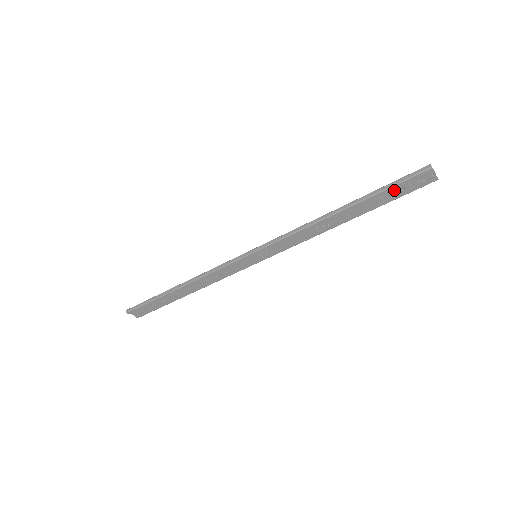
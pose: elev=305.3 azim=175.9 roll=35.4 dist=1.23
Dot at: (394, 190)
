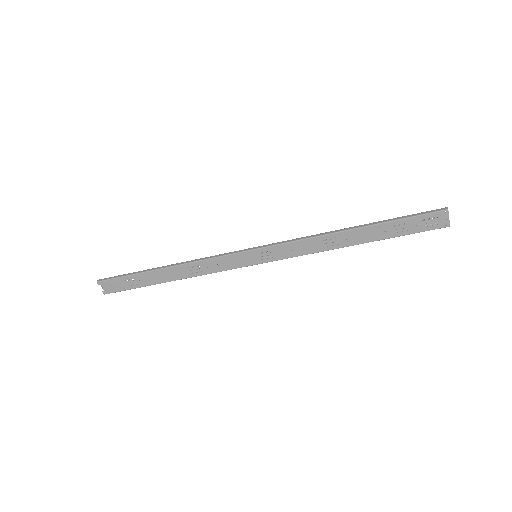
Dot at: (408, 223)
